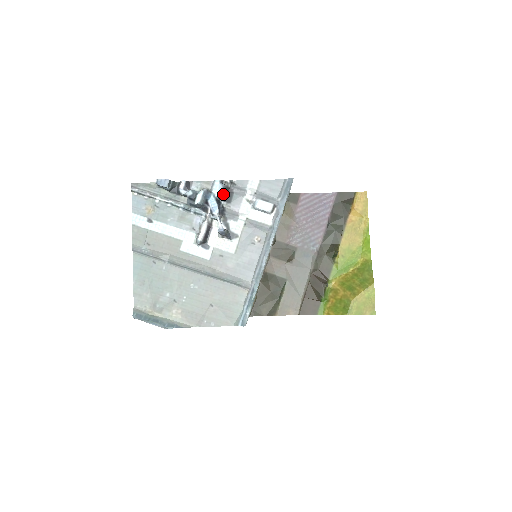
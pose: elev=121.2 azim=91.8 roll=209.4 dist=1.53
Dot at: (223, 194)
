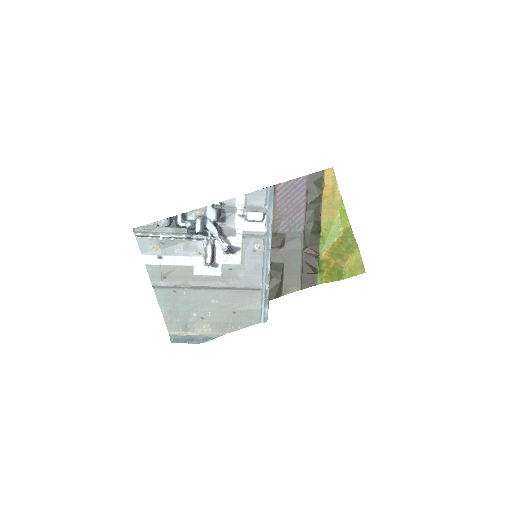
Dot at: (218, 217)
